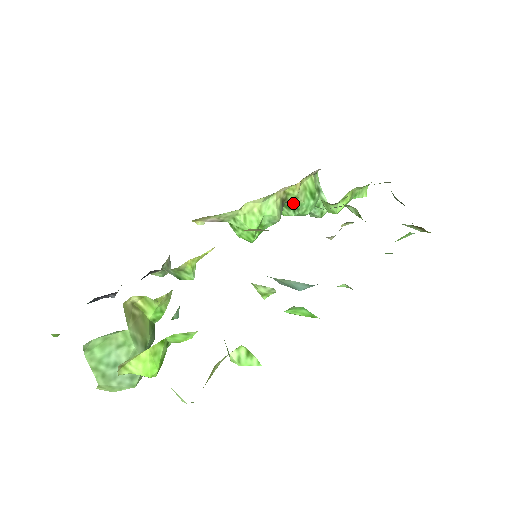
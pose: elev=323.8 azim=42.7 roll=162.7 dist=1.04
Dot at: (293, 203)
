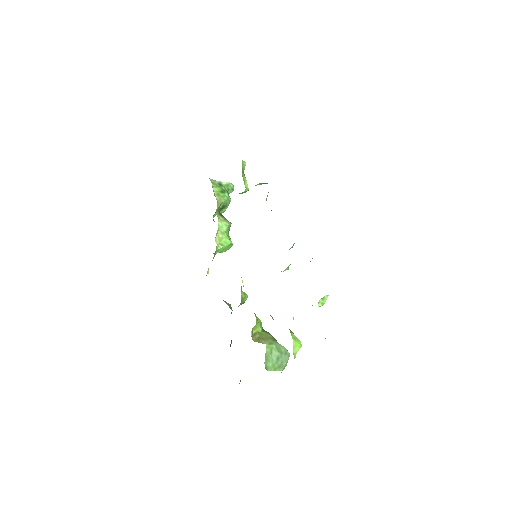
Dot at: (222, 207)
